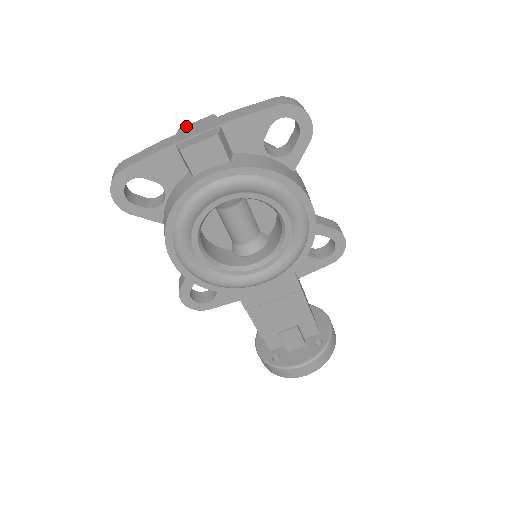
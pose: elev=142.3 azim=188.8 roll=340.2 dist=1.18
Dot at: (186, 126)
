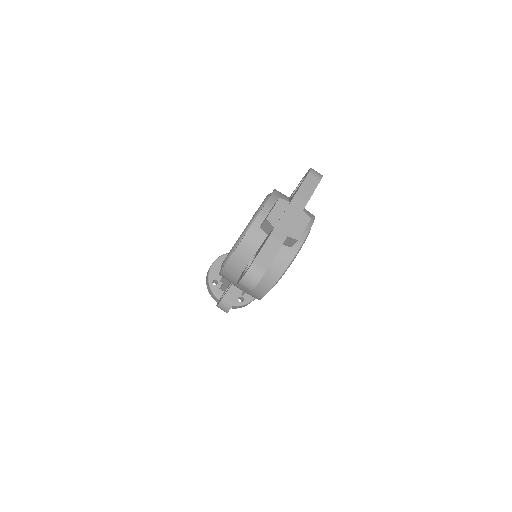
Dot at: (271, 215)
